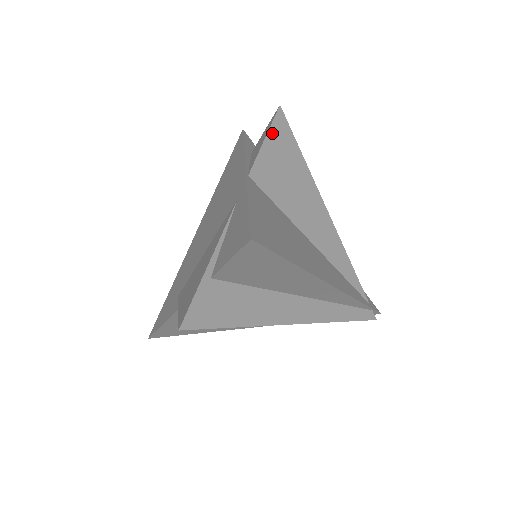
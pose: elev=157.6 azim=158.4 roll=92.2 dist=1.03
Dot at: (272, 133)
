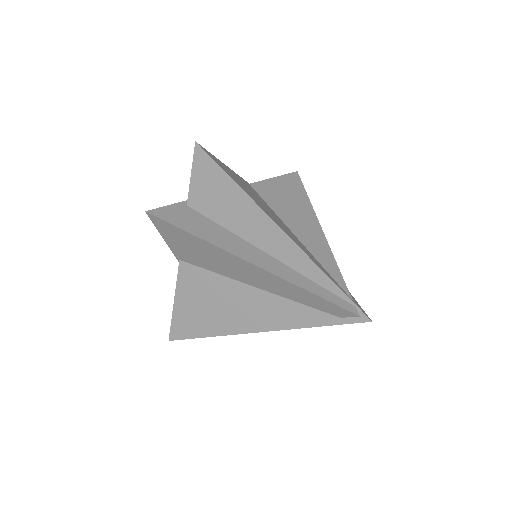
Dot at: (283, 178)
